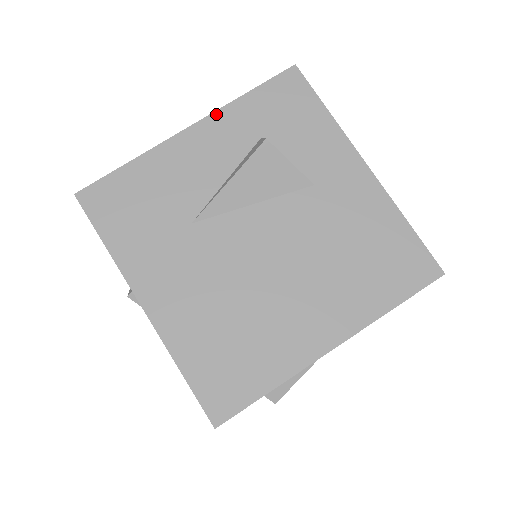
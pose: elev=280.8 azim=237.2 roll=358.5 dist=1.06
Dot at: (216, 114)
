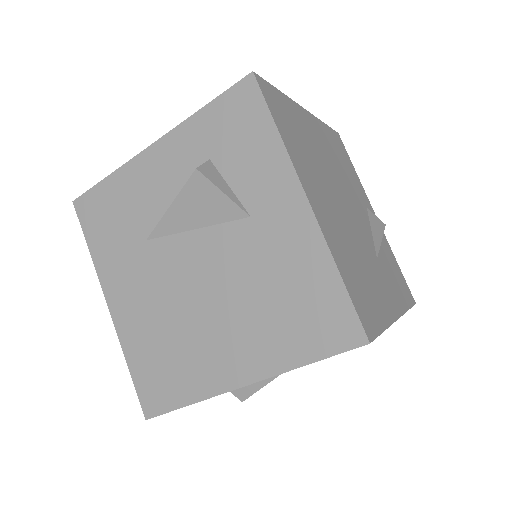
Dot at: (175, 131)
